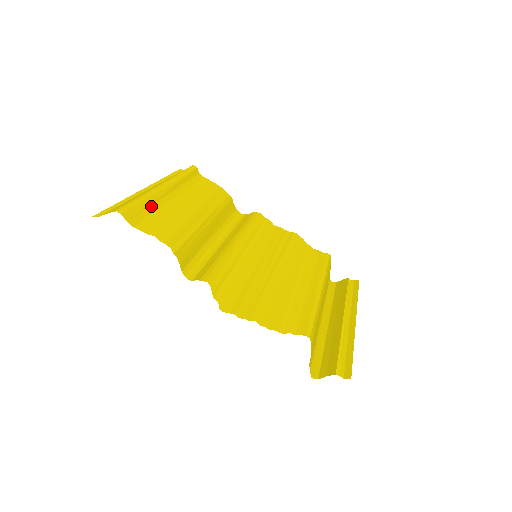
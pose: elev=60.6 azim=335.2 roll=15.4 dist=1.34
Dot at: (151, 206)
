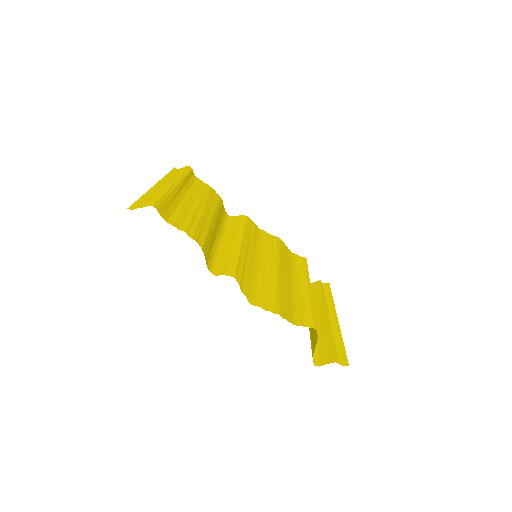
Dot at: (172, 203)
